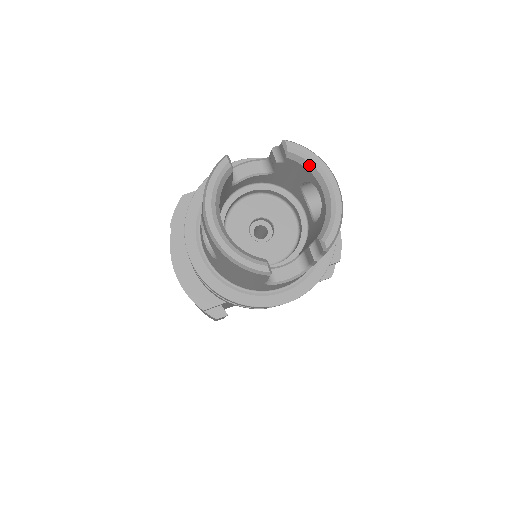
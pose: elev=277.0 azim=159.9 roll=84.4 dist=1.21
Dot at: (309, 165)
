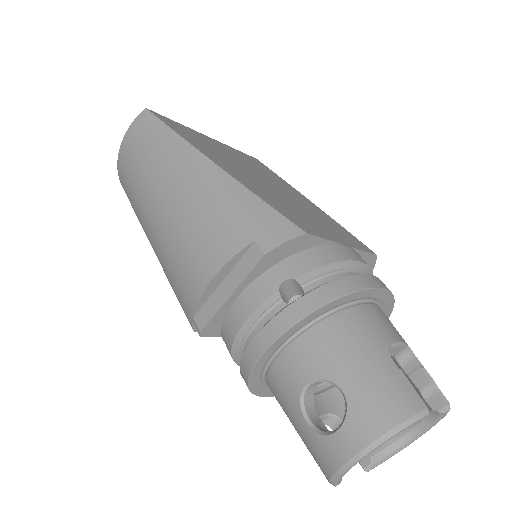
Dot at: (430, 421)
